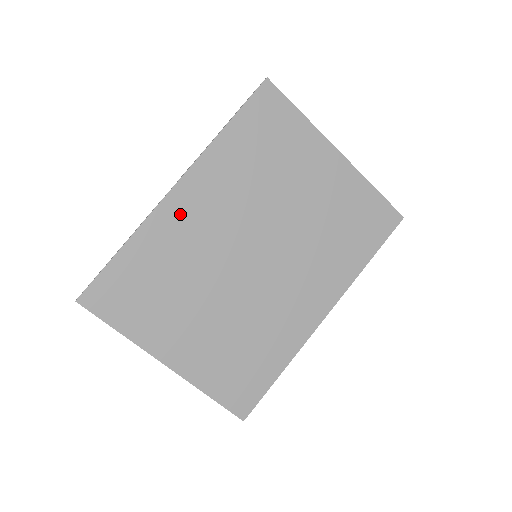
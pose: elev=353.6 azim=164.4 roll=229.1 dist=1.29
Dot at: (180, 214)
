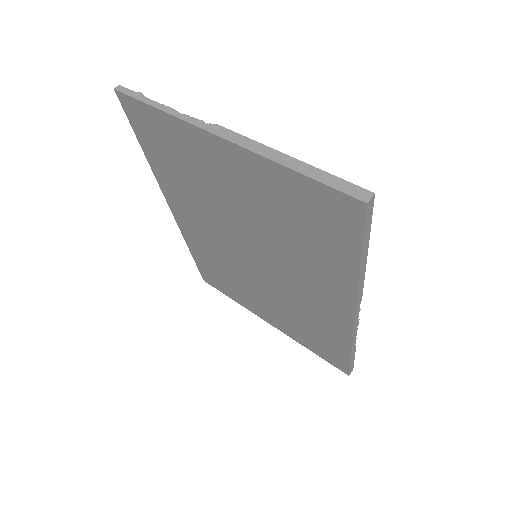
Dot at: (190, 229)
